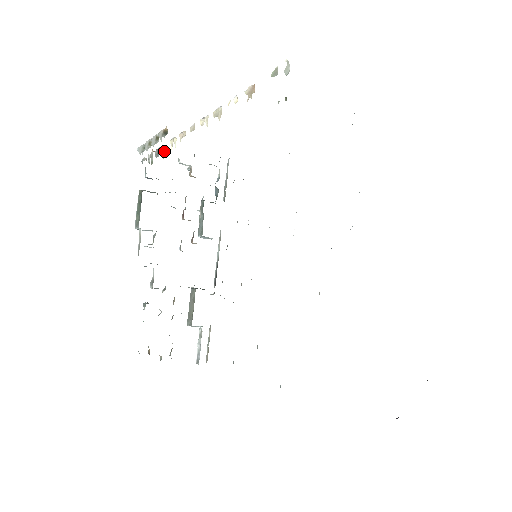
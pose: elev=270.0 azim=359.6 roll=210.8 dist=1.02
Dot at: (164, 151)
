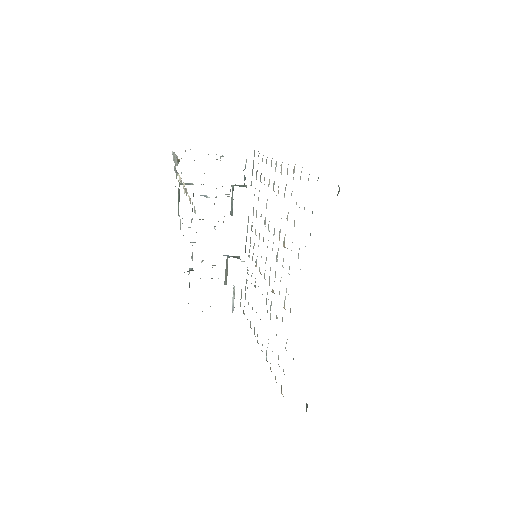
Dot at: occluded
